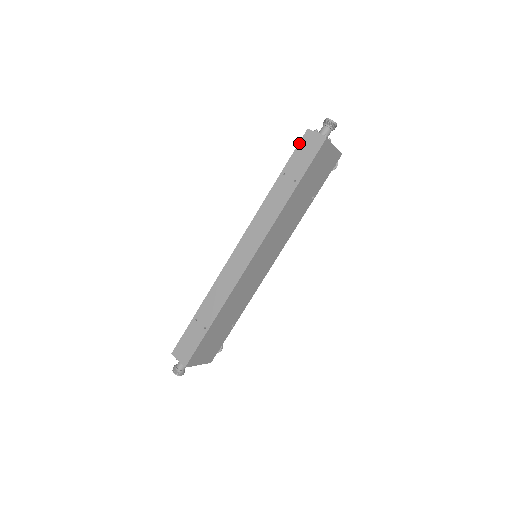
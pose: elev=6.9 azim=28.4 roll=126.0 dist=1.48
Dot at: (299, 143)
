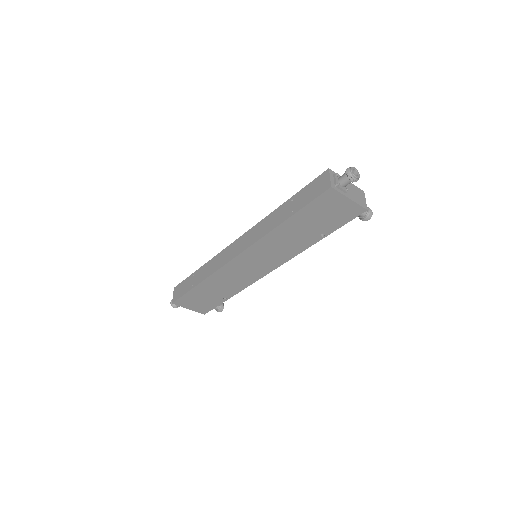
Dot at: (316, 178)
